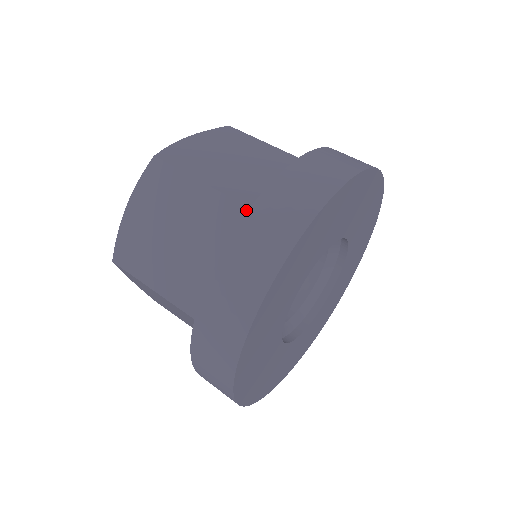
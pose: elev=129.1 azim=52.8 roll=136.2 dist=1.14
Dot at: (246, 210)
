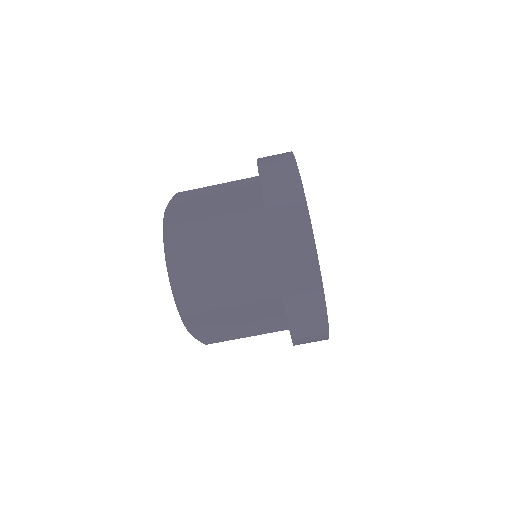
Dot at: (281, 330)
